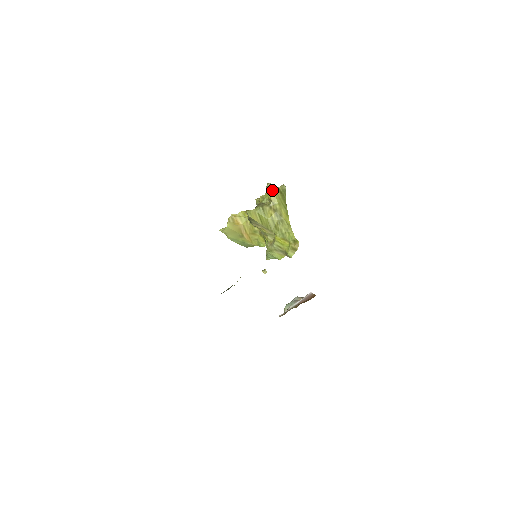
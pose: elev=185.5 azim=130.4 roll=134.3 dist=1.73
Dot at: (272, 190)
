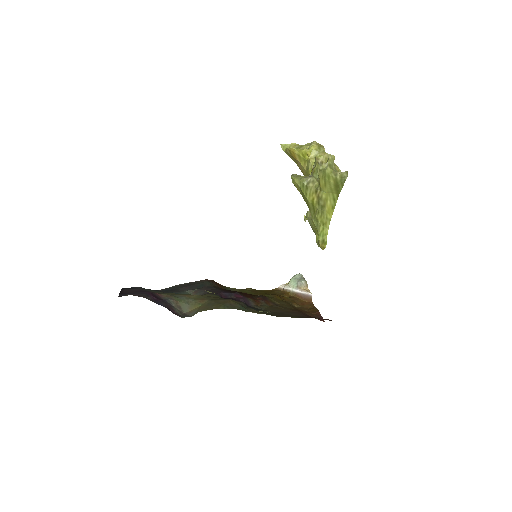
Dot at: (324, 177)
